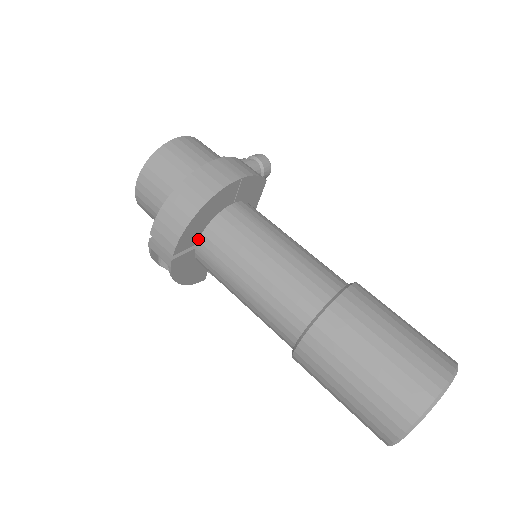
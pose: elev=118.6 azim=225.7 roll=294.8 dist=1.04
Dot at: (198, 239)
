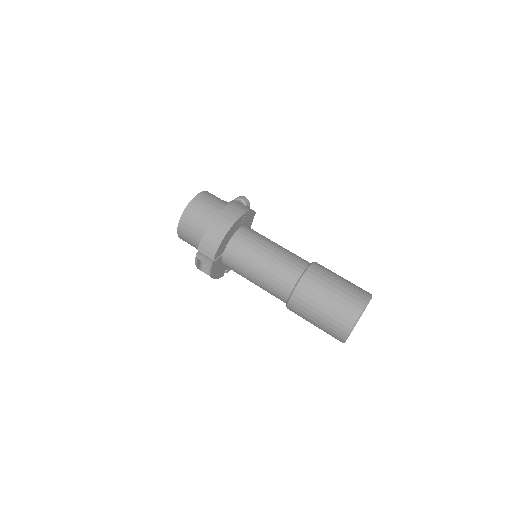
Dot at: (224, 250)
